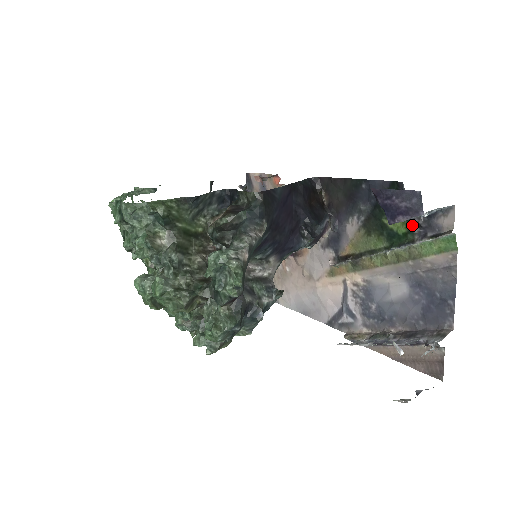
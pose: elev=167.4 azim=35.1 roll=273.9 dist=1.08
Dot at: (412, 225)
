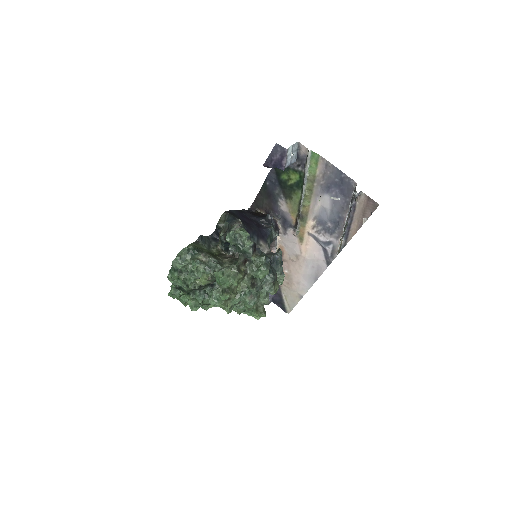
Dot at: (297, 169)
